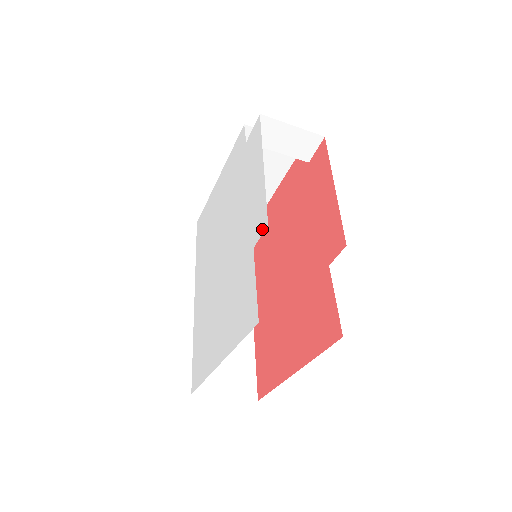
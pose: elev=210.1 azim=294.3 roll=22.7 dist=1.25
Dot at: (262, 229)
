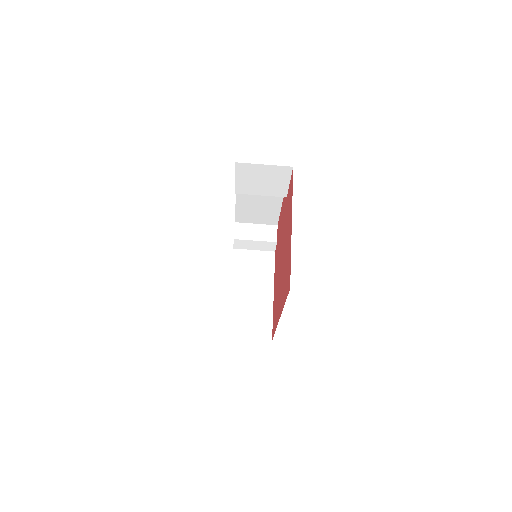
Dot at: occluded
